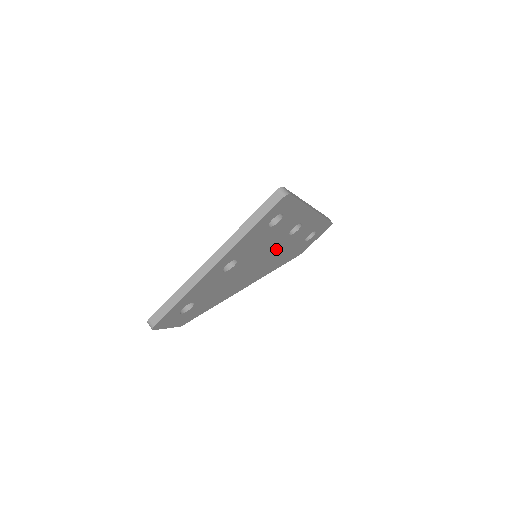
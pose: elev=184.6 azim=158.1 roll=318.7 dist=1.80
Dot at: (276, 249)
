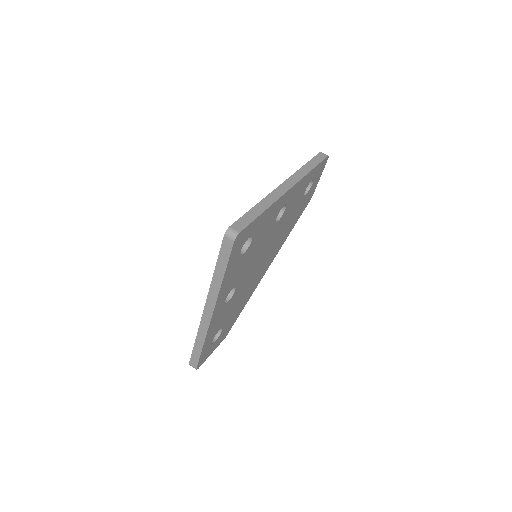
Dot at: (274, 236)
